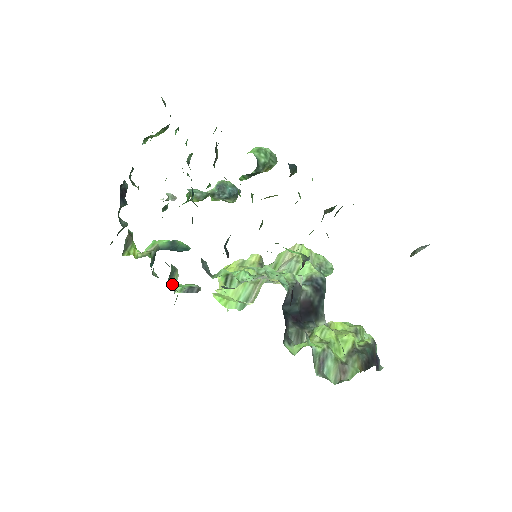
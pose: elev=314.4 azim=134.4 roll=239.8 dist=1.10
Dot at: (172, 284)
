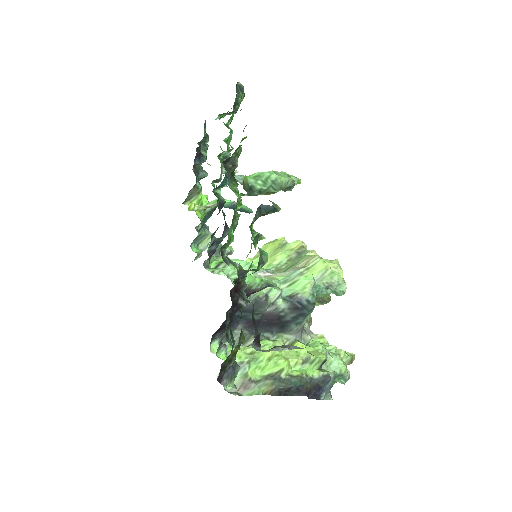
Dot at: (201, 244)
